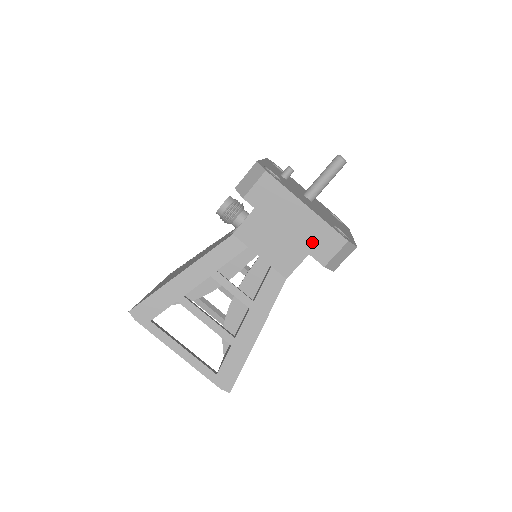
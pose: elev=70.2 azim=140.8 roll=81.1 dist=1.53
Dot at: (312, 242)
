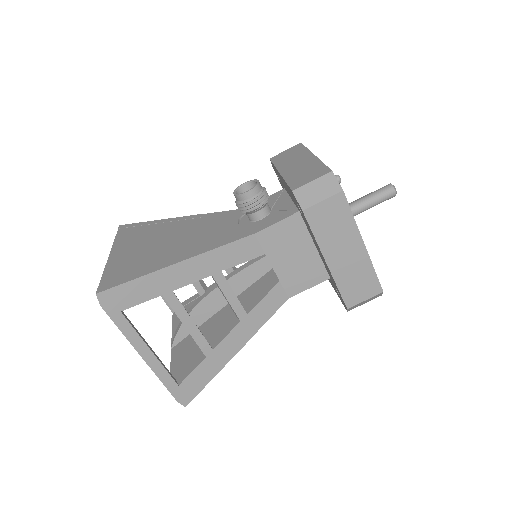
Dot at: (349, 282)
